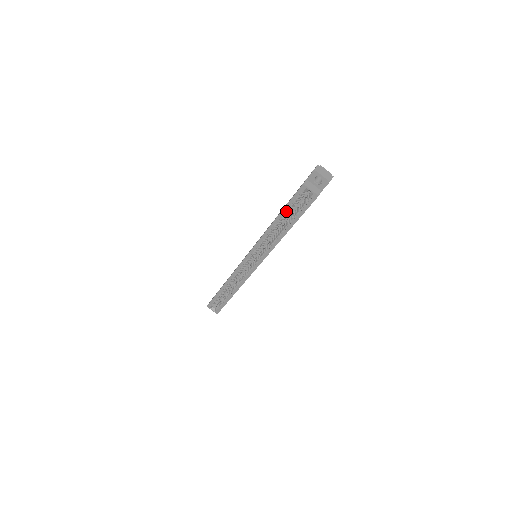
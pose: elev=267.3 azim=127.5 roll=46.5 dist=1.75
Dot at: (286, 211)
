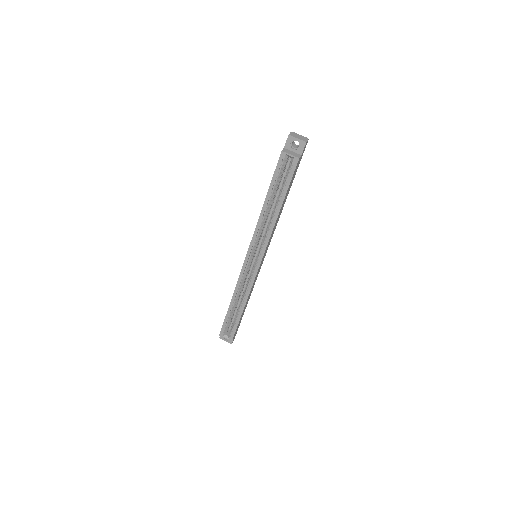
Dot at: (273, 188)
